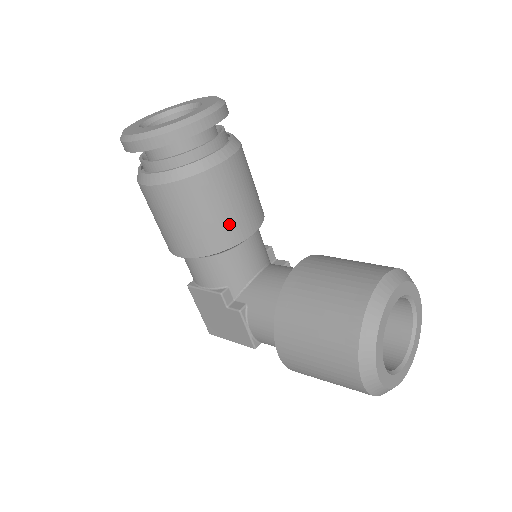
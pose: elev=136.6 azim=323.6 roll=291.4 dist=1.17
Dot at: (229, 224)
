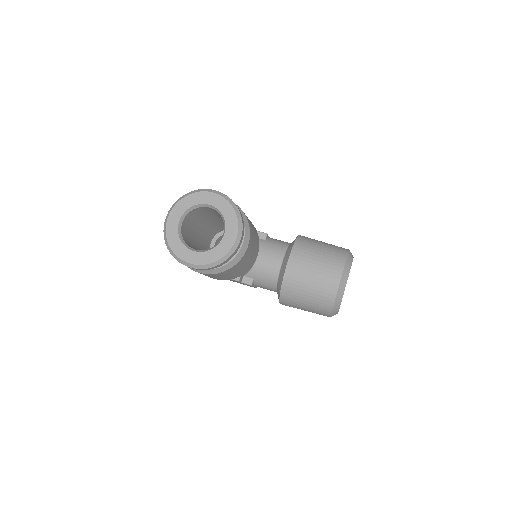
Dot at: (248, 265)
